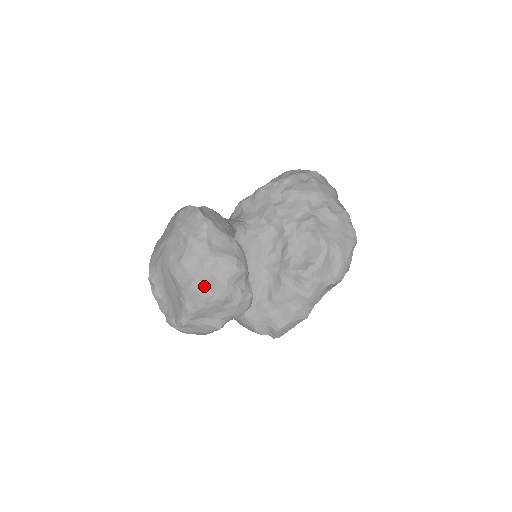
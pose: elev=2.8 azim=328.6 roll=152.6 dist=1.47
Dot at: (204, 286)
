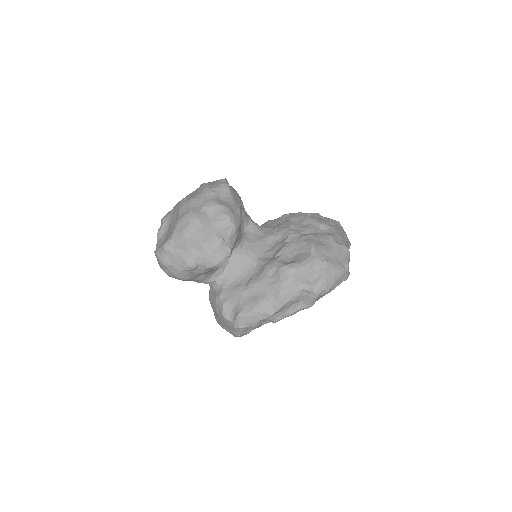
Dot at: (195, 217)
